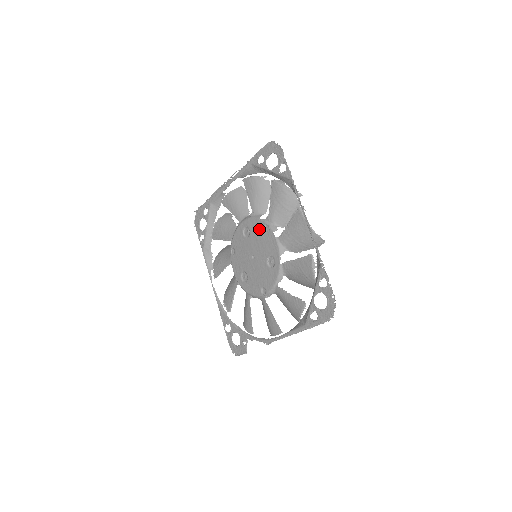
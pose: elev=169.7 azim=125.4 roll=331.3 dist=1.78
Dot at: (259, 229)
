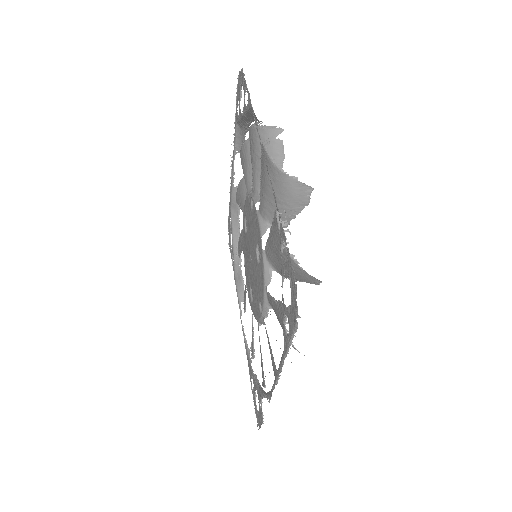
Dot at: (249, 210)
